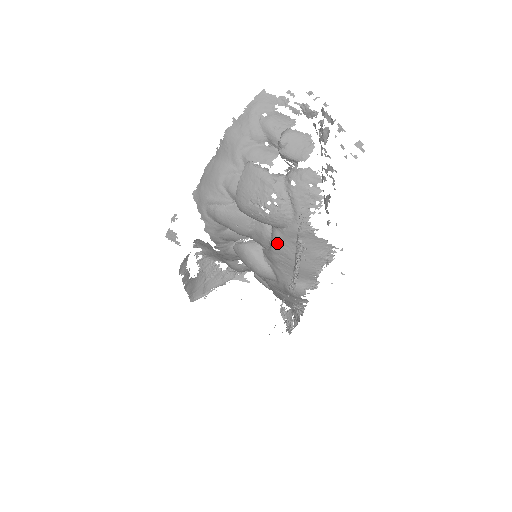
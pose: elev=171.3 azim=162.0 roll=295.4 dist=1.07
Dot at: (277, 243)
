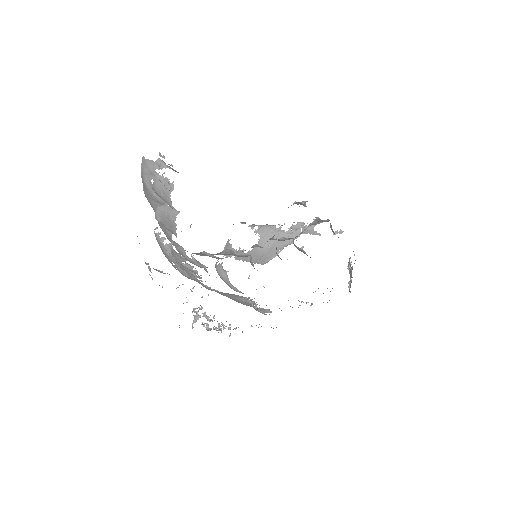
Dot at: occluded
